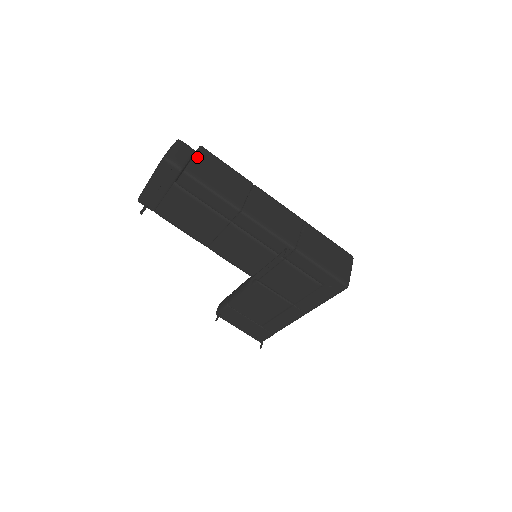
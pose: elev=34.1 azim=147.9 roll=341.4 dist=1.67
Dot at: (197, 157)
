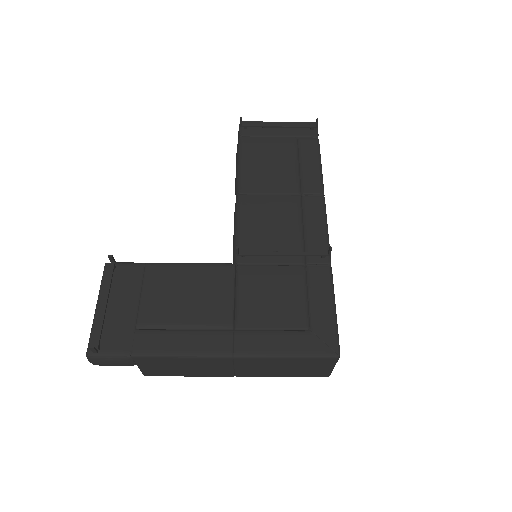
Dot at: occluded
